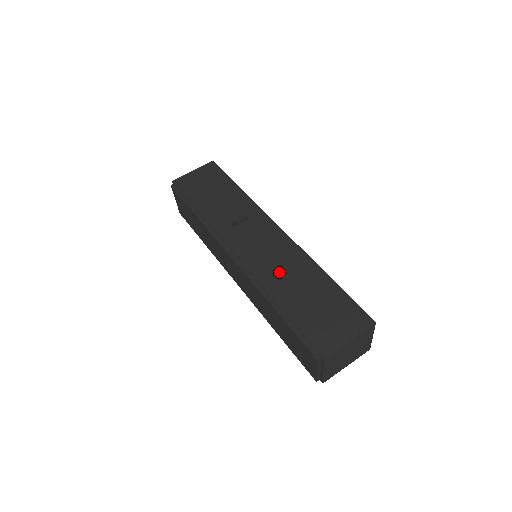
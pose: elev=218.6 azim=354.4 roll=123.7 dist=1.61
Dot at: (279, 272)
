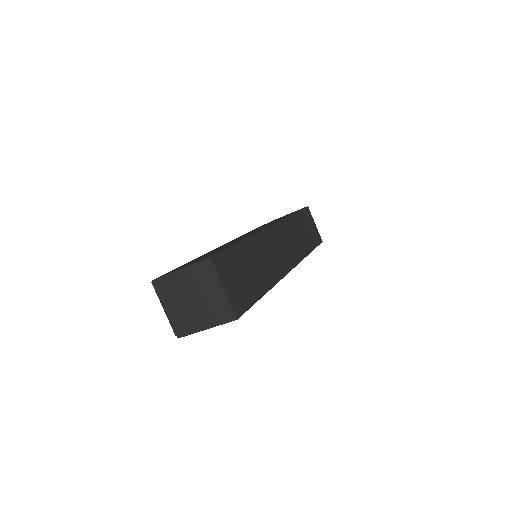
Dot at: occluded
